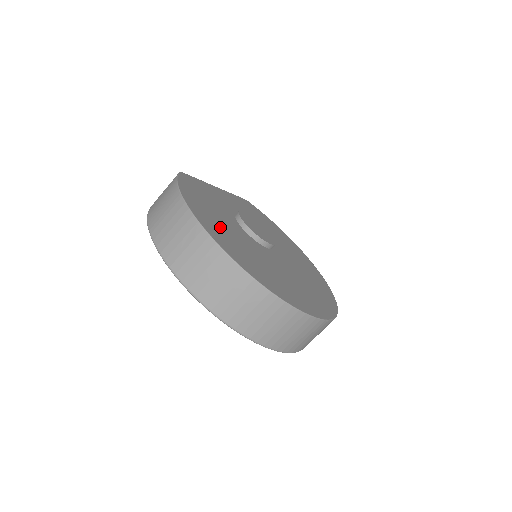
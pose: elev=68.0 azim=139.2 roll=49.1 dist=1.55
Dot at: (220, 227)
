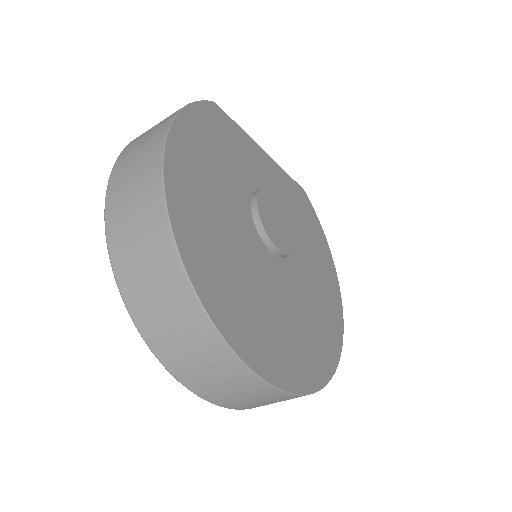
Dot at: (203, 185)
